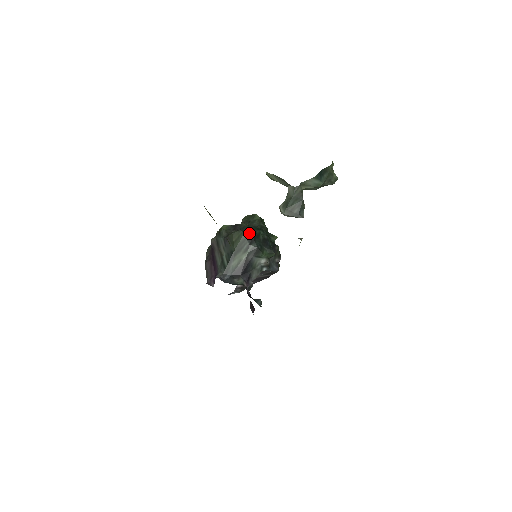
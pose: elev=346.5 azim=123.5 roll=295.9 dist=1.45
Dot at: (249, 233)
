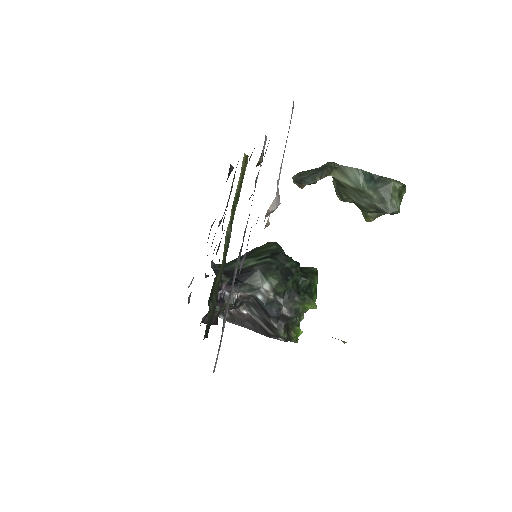
Dot at: (280, 249)
